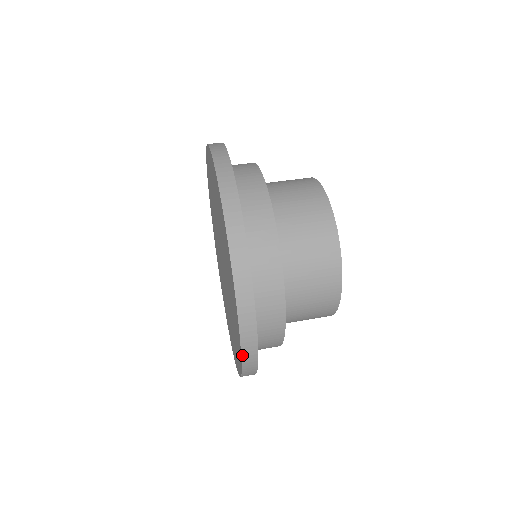
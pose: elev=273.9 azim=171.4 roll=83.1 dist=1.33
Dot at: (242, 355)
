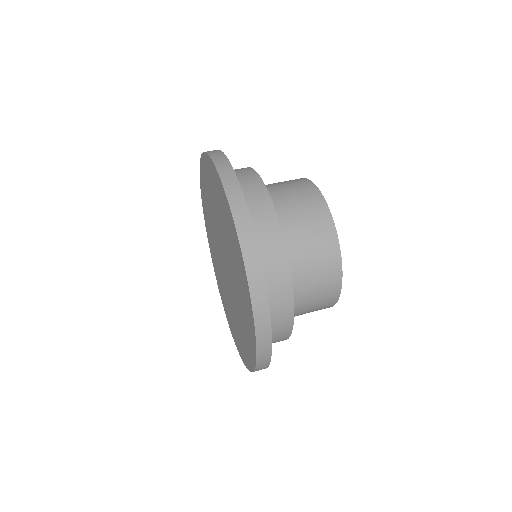
Dot at: (237, 231)
